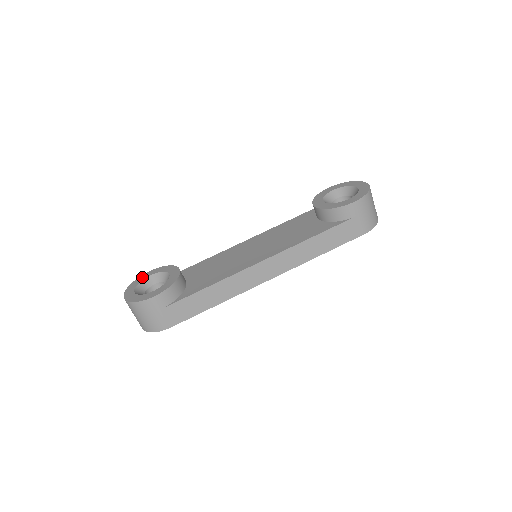
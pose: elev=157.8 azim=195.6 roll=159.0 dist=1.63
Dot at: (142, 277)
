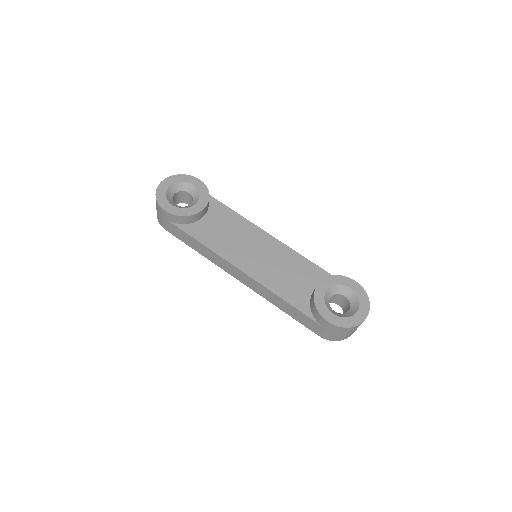
Dot at: (189, 178)
